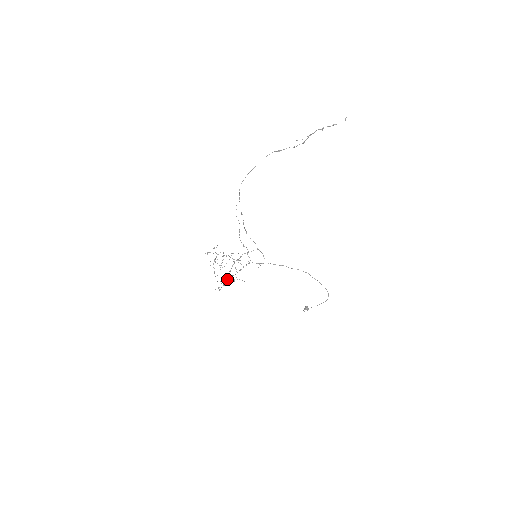
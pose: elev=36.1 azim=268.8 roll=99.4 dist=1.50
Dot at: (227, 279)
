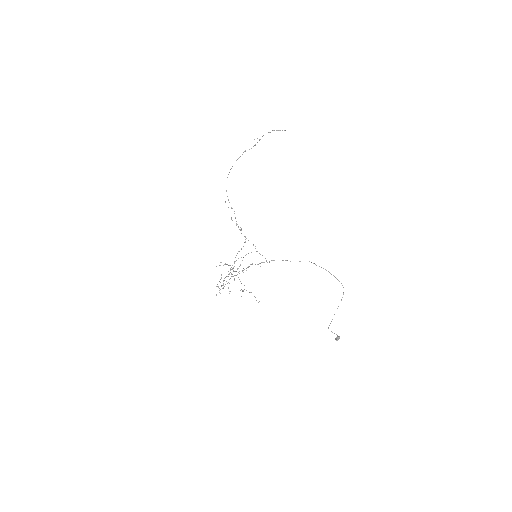
Dot at: occluded
